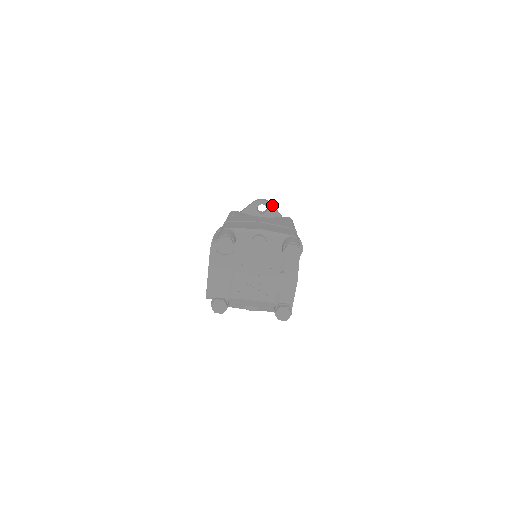
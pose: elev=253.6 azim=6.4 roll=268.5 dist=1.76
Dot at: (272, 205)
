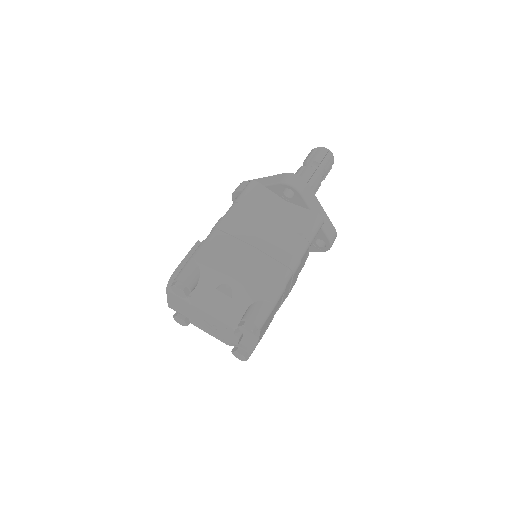
Dot at: (302, 194)
